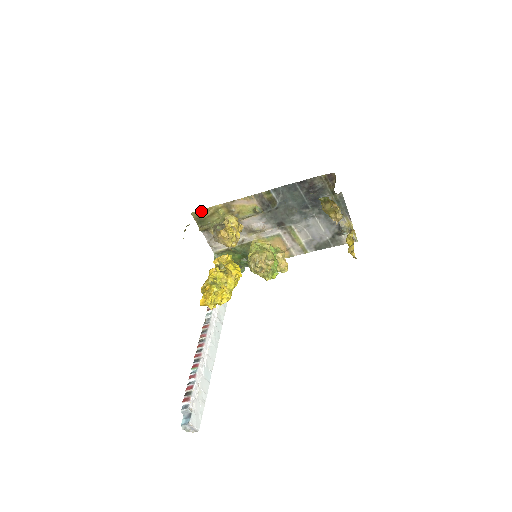
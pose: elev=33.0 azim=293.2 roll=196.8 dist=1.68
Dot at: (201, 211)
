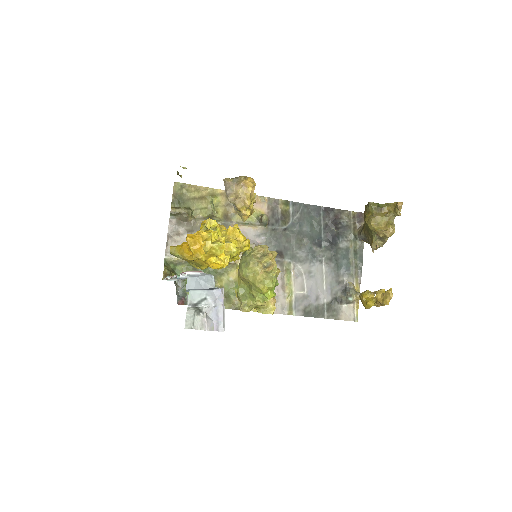
Dot at: (190, 186)
